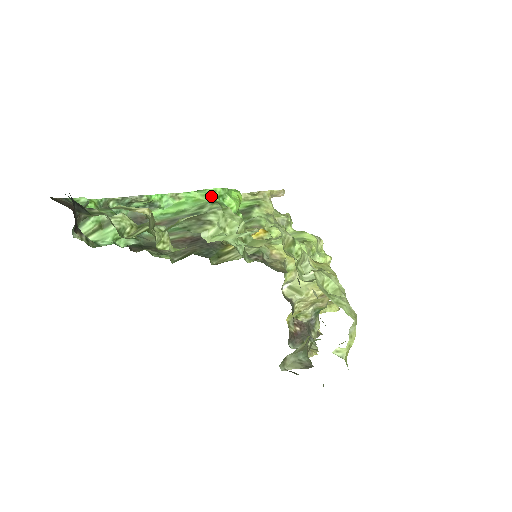
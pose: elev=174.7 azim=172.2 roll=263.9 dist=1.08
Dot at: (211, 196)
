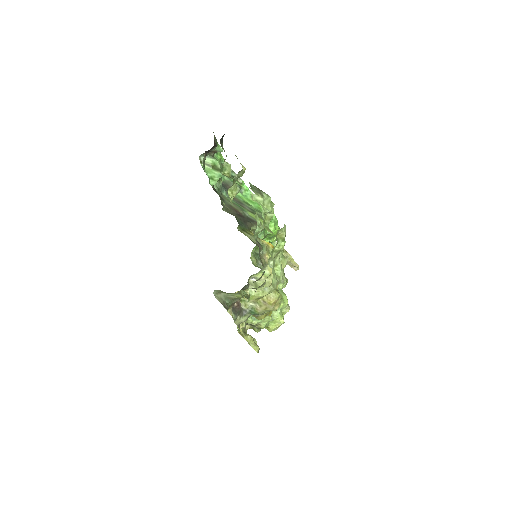
Dot at: occluded
